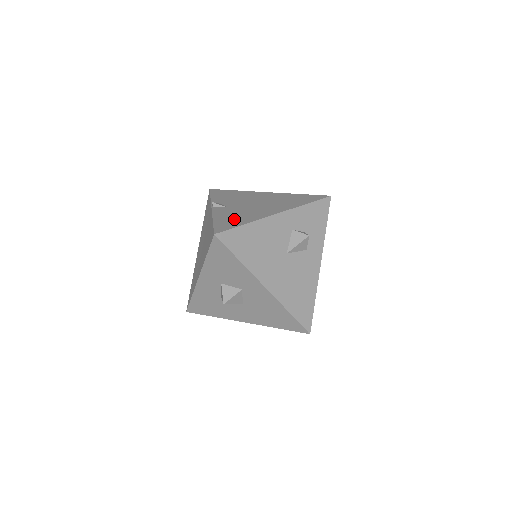
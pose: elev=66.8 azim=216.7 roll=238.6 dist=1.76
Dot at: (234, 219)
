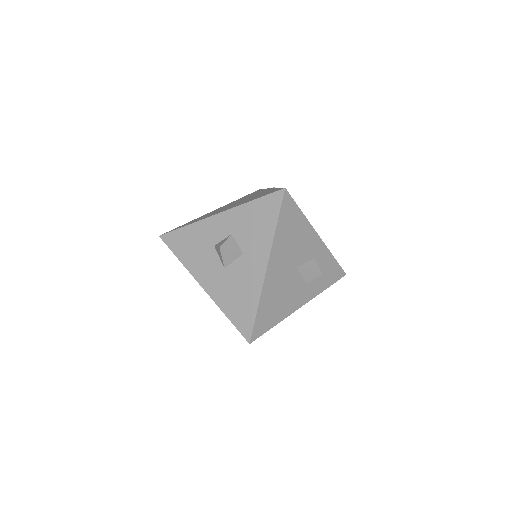
Dot at: occluded
